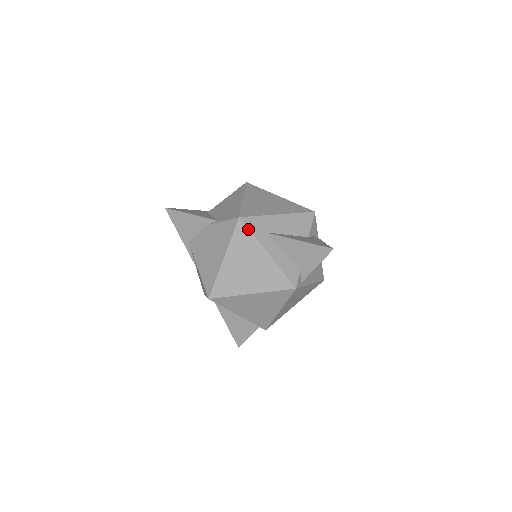
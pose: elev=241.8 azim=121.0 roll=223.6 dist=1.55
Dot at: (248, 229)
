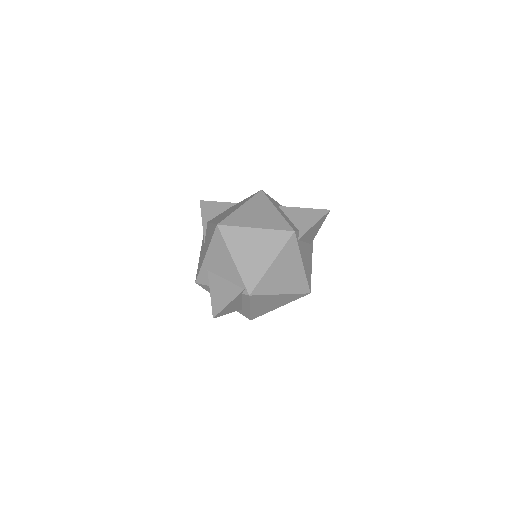
Dot at: (266, 196)
